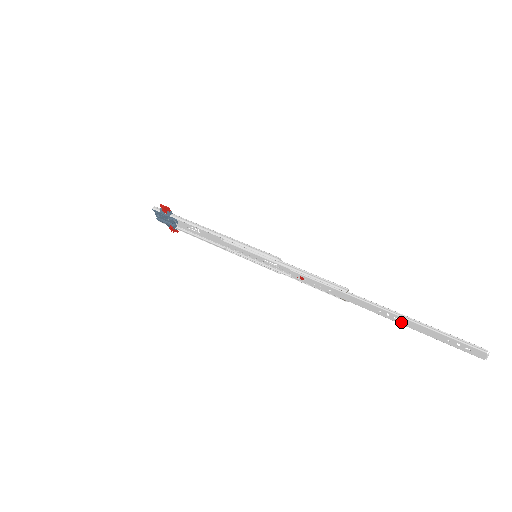
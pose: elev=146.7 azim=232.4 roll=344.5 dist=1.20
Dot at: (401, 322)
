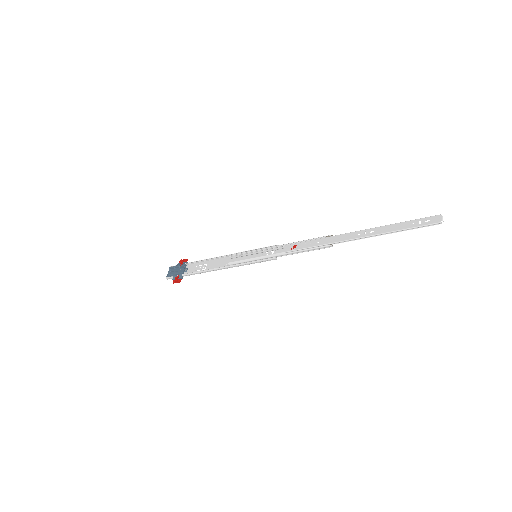
Dot at: (376, 232)
